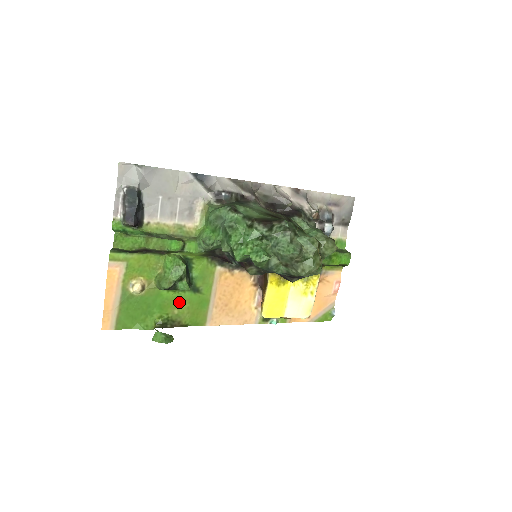
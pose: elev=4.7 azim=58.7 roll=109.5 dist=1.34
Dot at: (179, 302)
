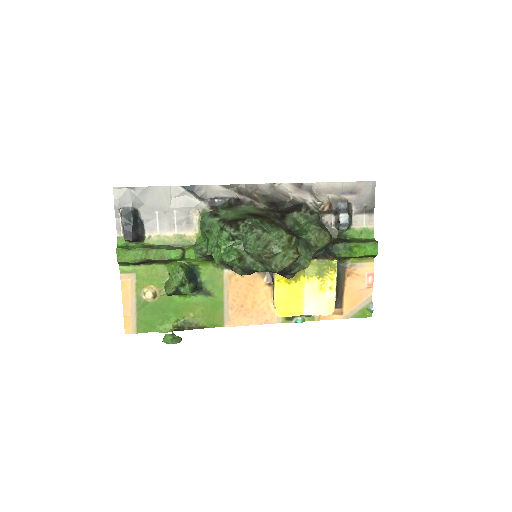
Dot at: (193, 306)
